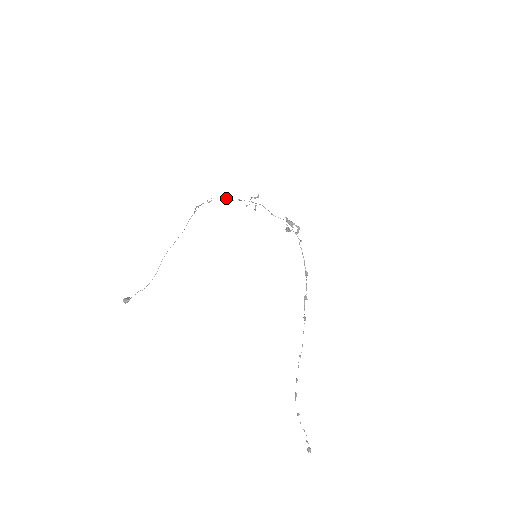
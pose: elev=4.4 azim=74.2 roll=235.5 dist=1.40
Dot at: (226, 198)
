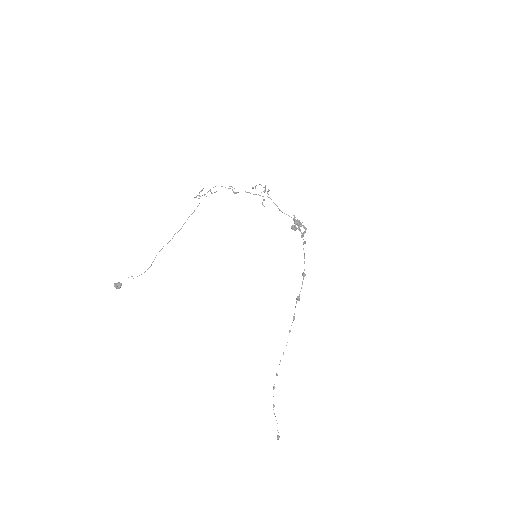
Dot at: occluded
